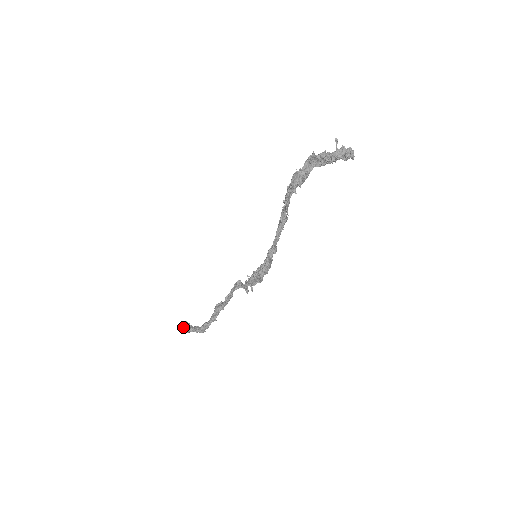
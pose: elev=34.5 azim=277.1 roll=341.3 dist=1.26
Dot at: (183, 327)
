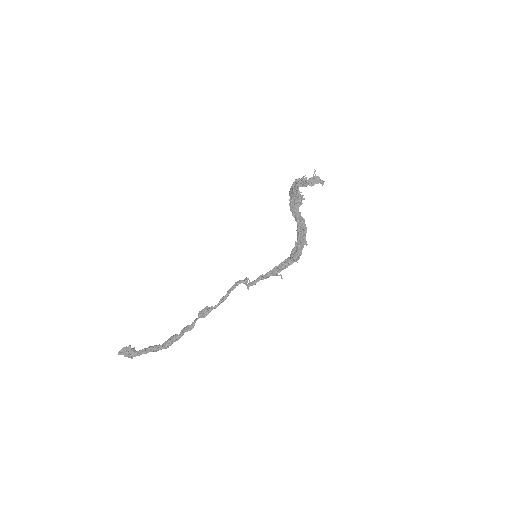
Dot at: (130, 352)
